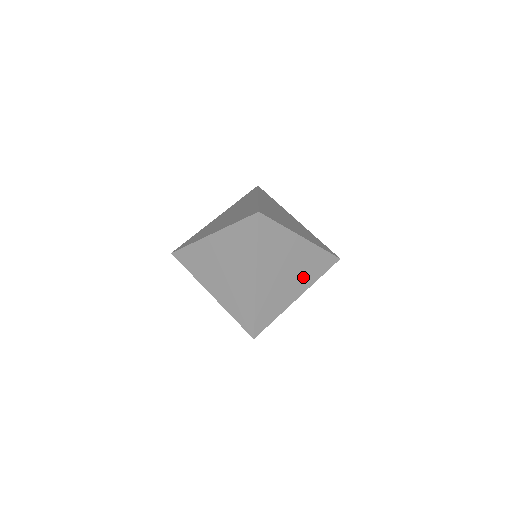
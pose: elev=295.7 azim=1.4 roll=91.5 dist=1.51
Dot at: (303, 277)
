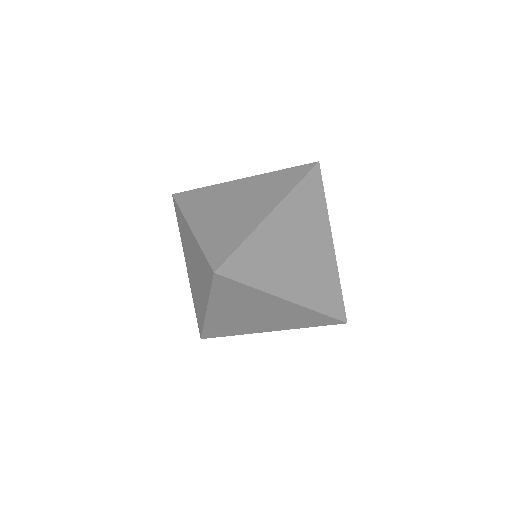
Dot at: (315, 229)
